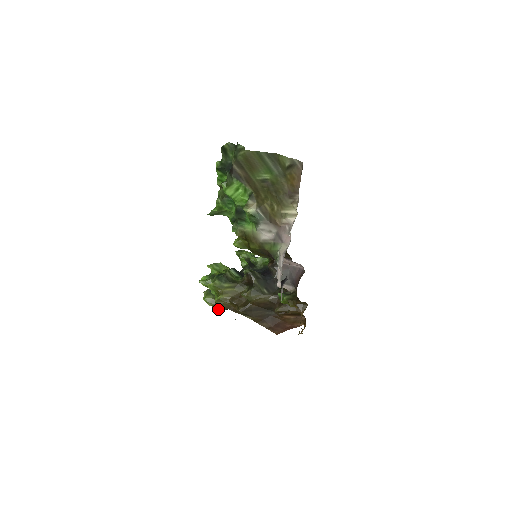
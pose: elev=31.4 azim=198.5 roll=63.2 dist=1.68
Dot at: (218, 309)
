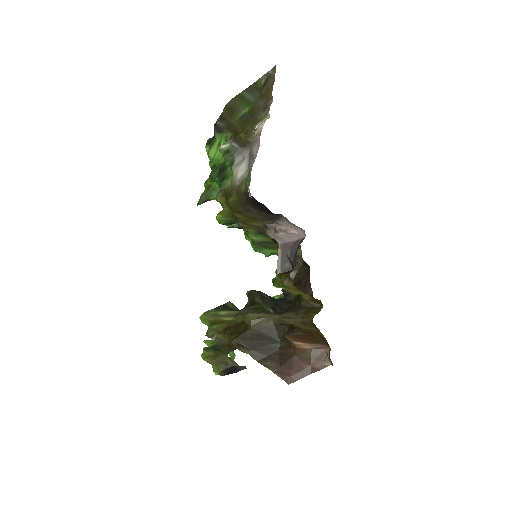
Dot at: (218, 368)
